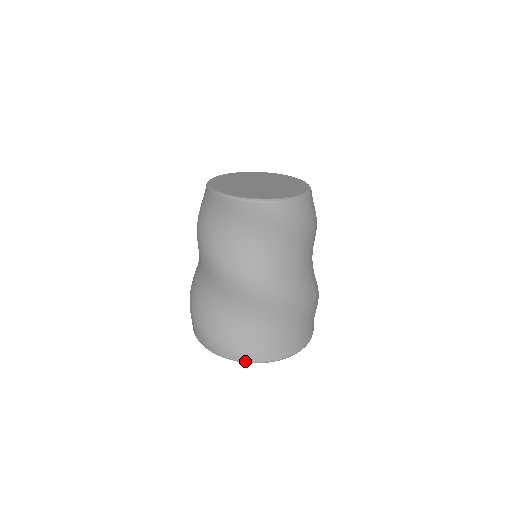
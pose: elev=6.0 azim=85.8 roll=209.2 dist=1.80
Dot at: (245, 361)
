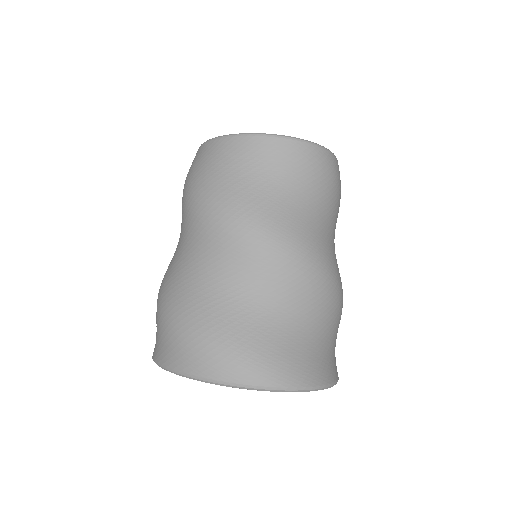
Dot at: (289, 388)
